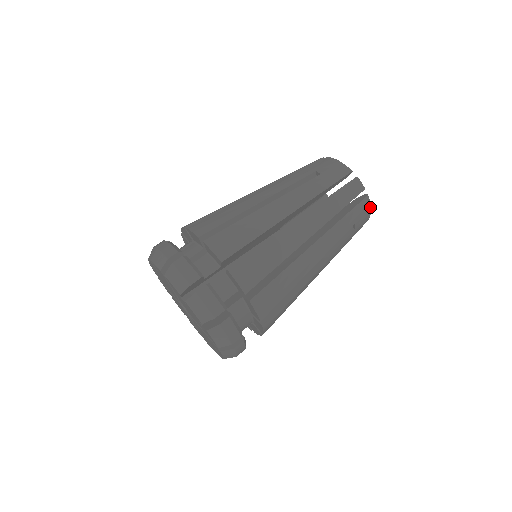
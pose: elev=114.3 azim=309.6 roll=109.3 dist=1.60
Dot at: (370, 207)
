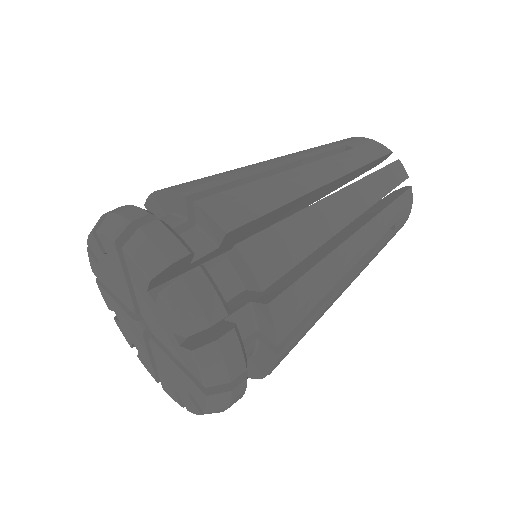
Dot at: (411, 204)
